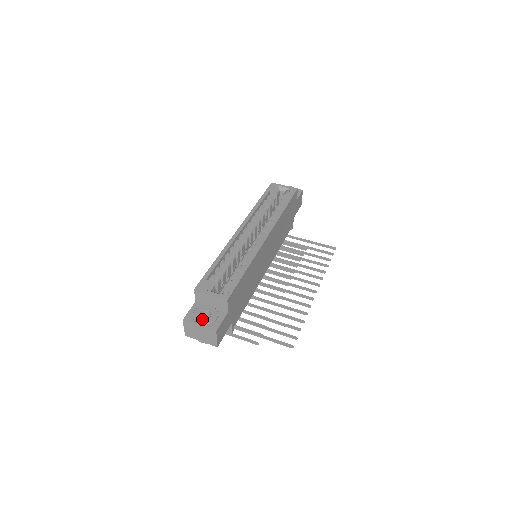
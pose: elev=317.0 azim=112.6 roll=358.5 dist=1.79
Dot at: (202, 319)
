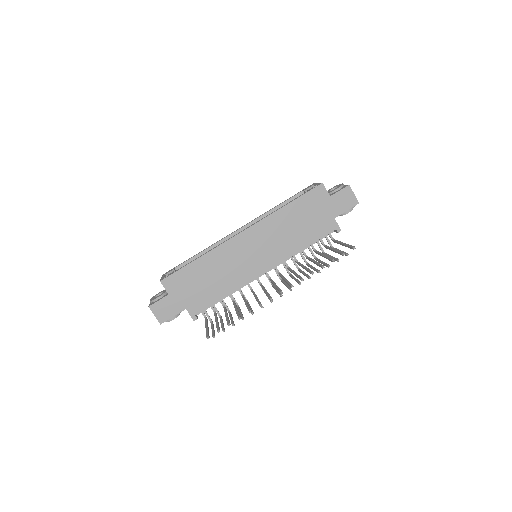
Dot at: (153, 298)
